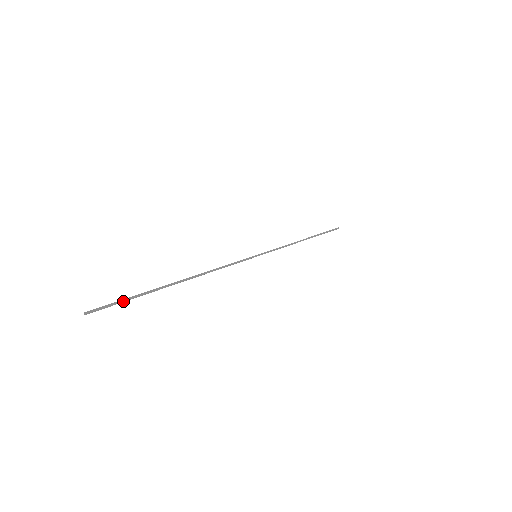
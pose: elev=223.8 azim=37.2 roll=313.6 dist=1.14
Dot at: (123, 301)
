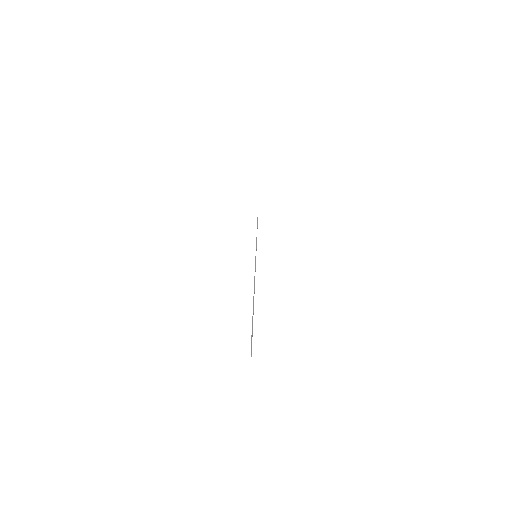
Dot at: occluded
